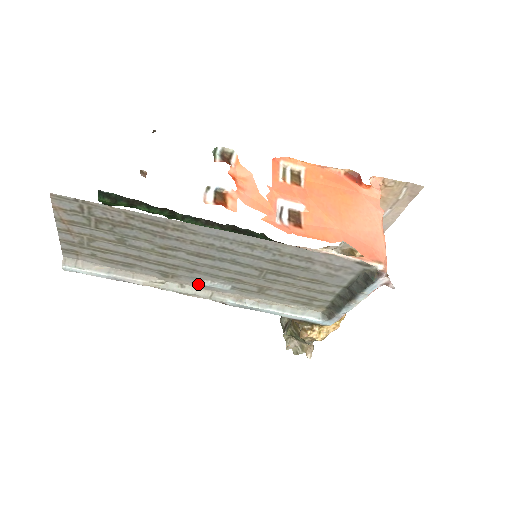
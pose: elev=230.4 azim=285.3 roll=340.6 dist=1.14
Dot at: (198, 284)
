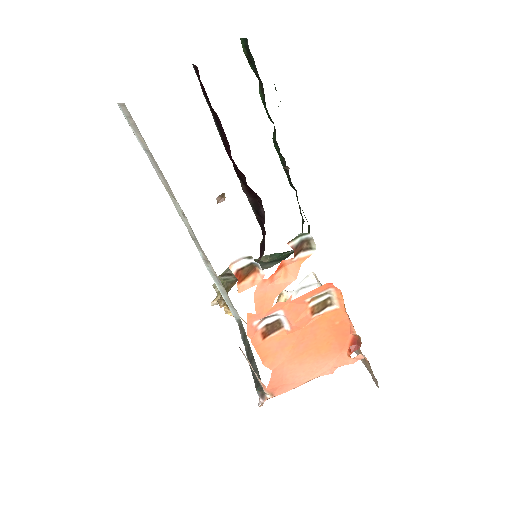
Dot at: (192, 231)
